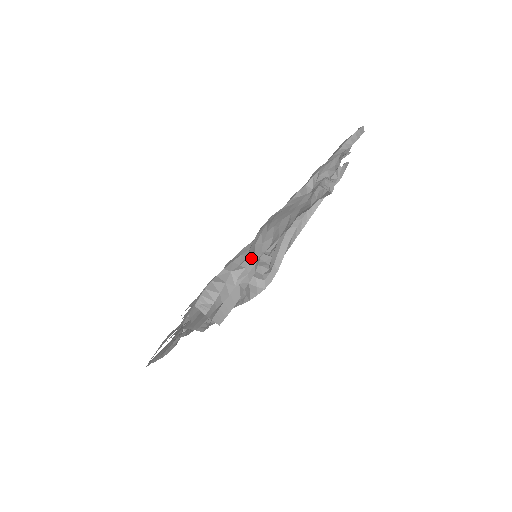
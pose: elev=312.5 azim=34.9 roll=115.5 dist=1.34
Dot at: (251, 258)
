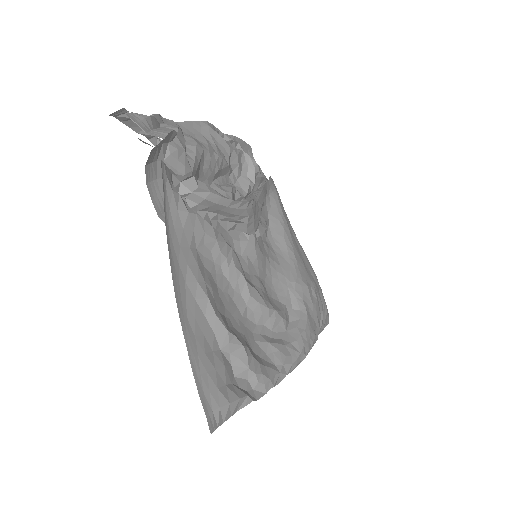
Dot at: (166, 123)
